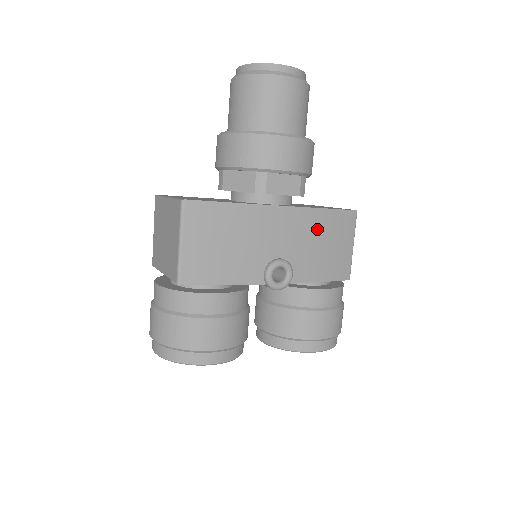
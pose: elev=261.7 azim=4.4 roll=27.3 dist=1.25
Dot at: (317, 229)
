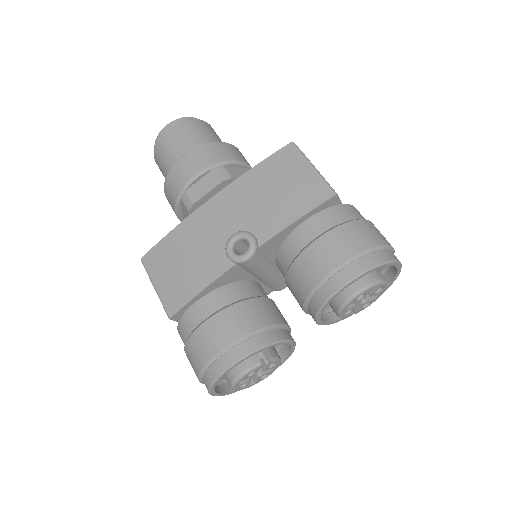
Dot at: (256, 187)
